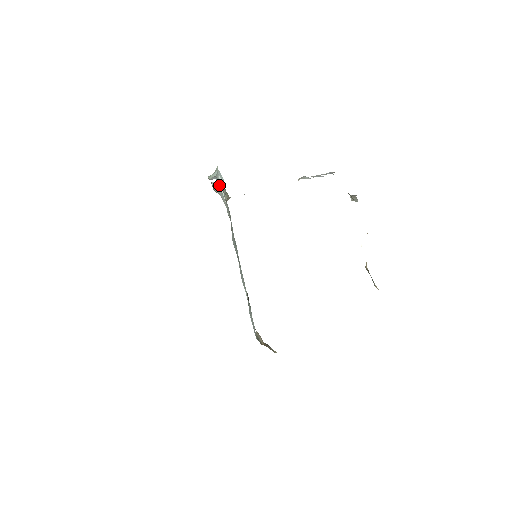
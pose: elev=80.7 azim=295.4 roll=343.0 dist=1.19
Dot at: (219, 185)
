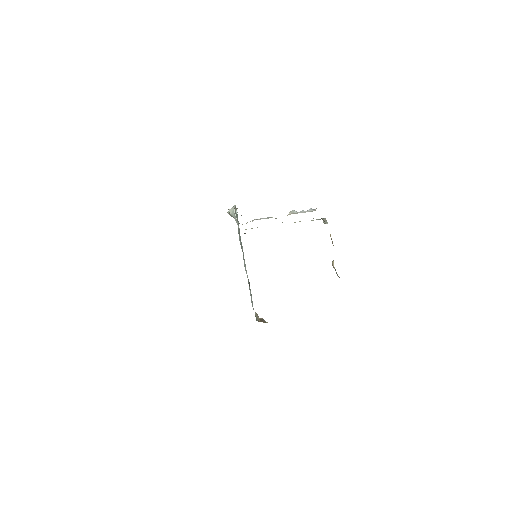
Dot at: (233, 210)
